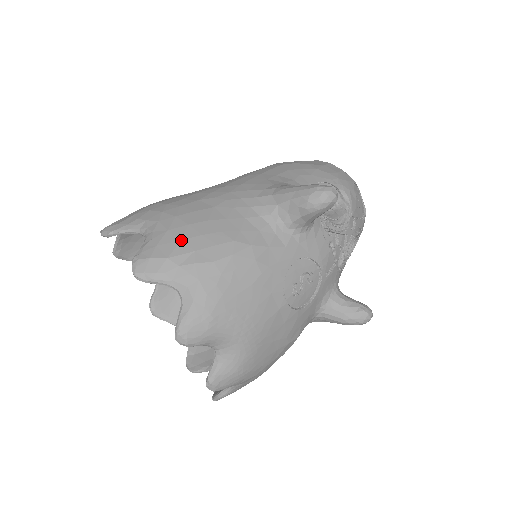
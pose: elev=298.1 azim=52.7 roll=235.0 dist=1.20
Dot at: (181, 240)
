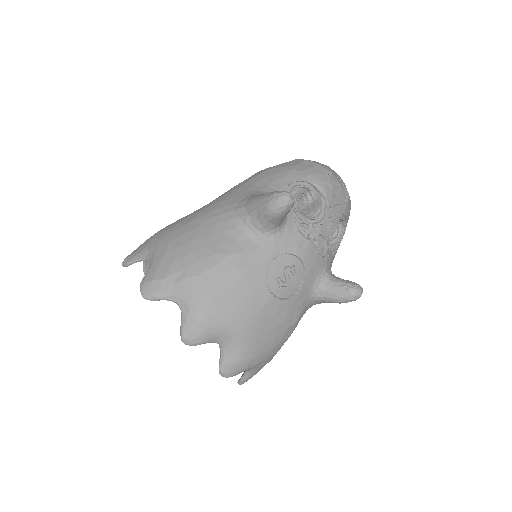
Dot at: (174, 261)
